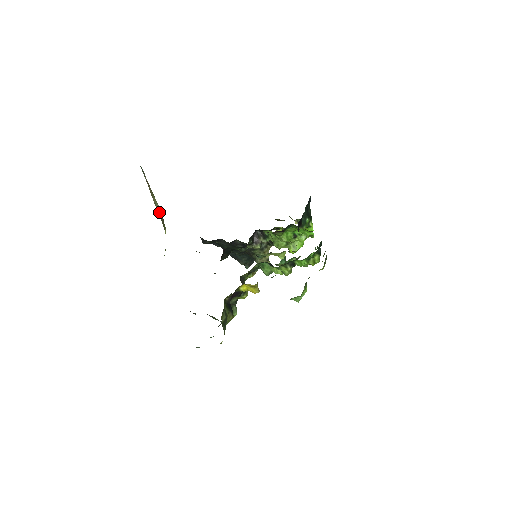
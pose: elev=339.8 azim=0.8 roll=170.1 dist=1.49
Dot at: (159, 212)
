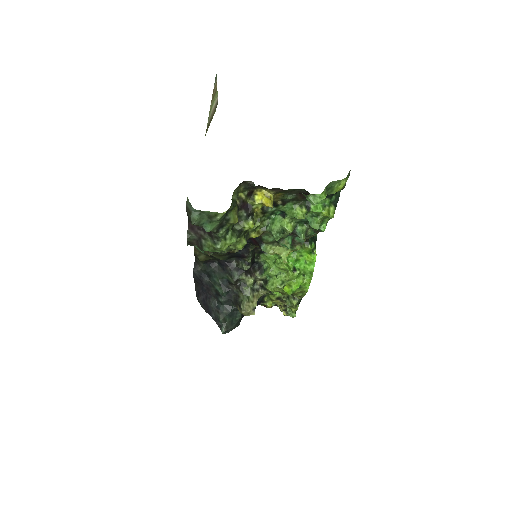
Dot at: (212, 111)
